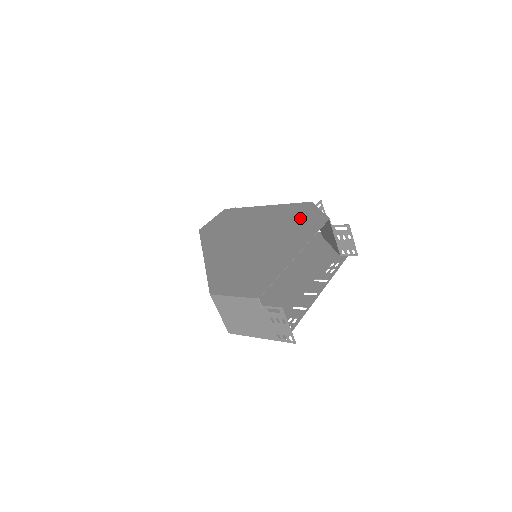
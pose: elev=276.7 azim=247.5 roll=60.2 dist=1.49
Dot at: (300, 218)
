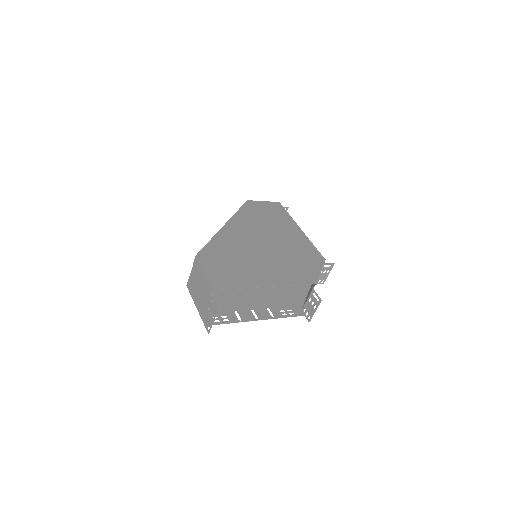
Dot at: (303, 263)
